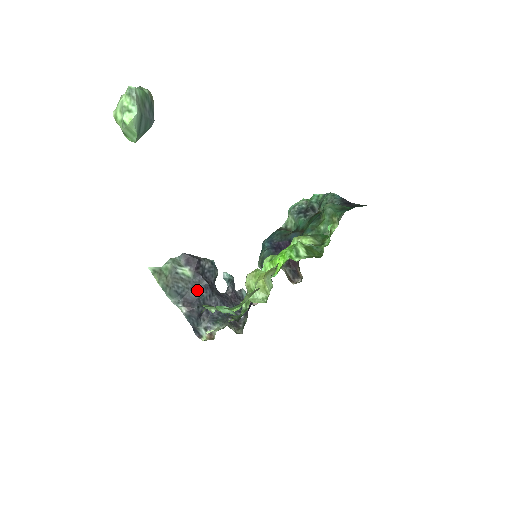
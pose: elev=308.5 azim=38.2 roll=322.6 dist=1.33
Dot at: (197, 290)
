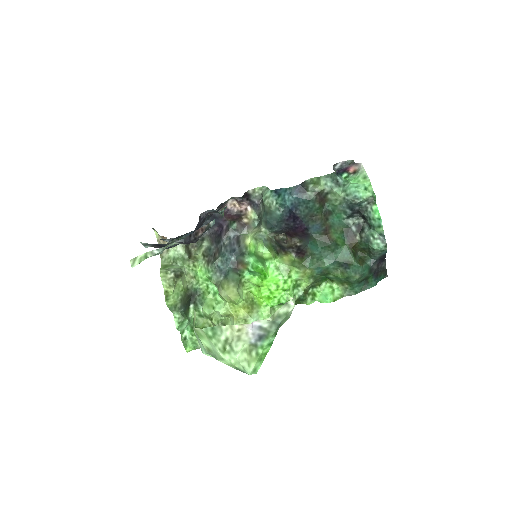
Dot at: occluded
